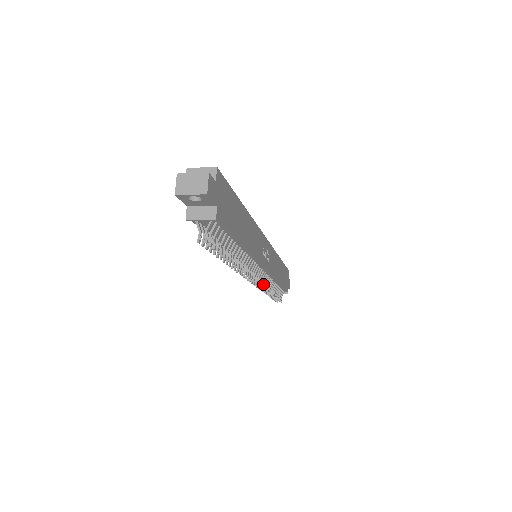
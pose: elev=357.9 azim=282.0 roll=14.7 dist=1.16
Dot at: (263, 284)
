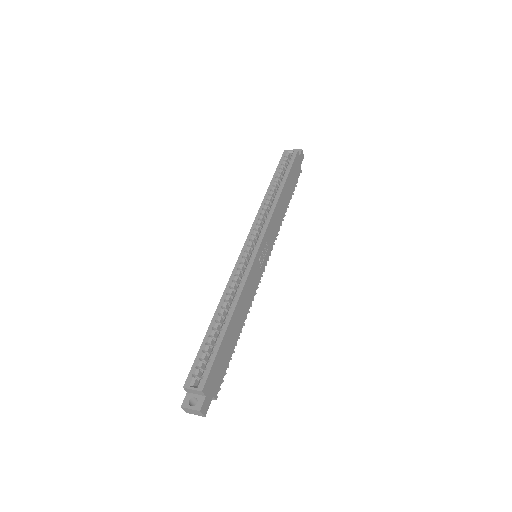
Dot at: occluded
